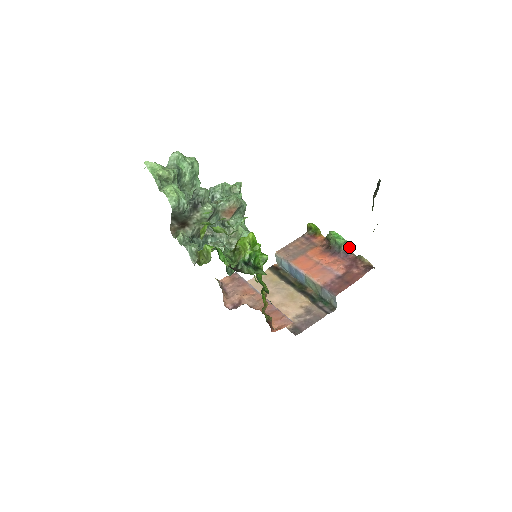
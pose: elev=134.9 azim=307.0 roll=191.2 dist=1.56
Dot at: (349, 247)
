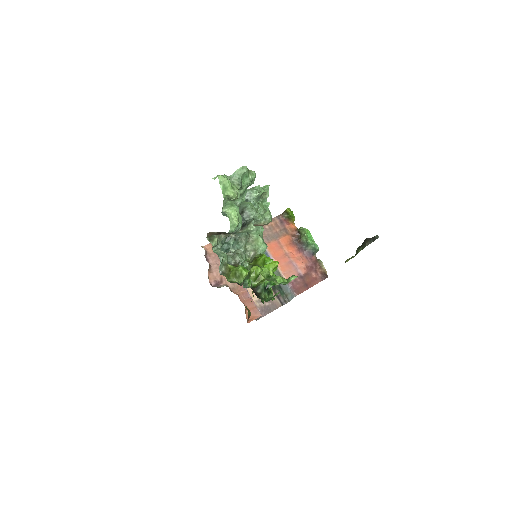
Dot at: (315, 250)
